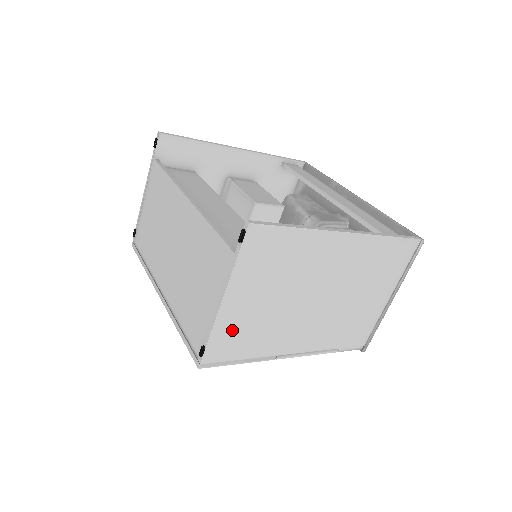
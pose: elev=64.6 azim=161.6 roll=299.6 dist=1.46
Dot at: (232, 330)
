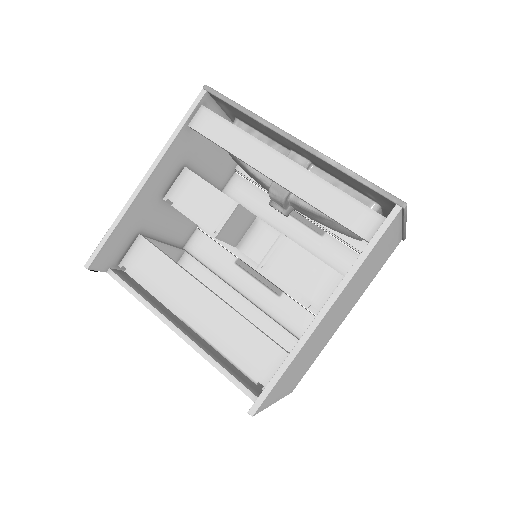
Dot at: occluded
